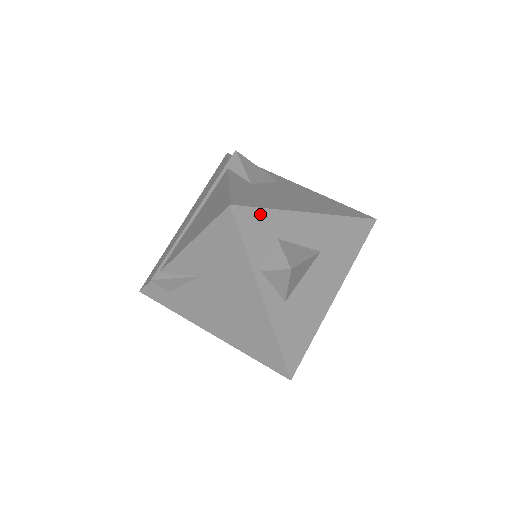
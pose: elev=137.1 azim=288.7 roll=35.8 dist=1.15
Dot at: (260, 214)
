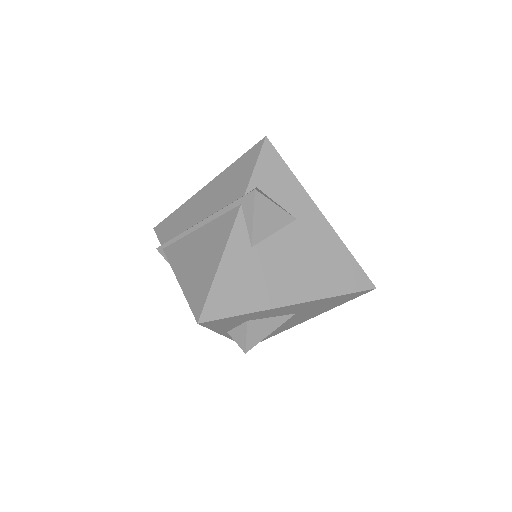
Dot at: (230, 318)
